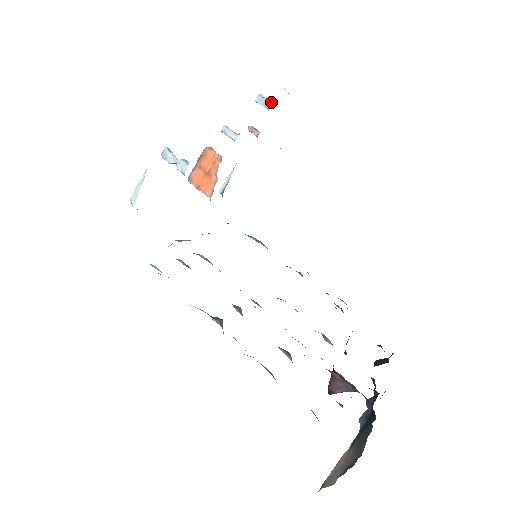
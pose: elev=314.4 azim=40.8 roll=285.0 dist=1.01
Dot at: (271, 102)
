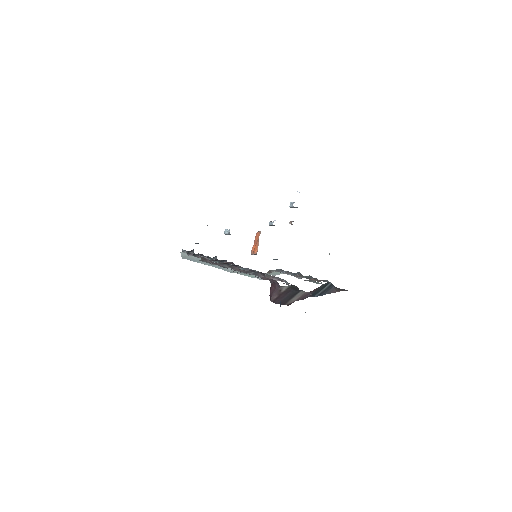
Dot at: occluded
